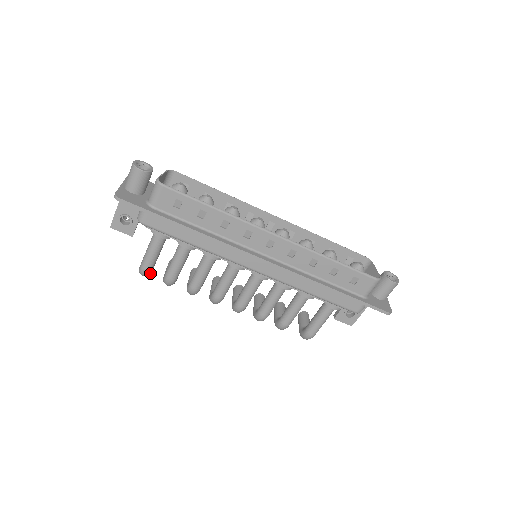
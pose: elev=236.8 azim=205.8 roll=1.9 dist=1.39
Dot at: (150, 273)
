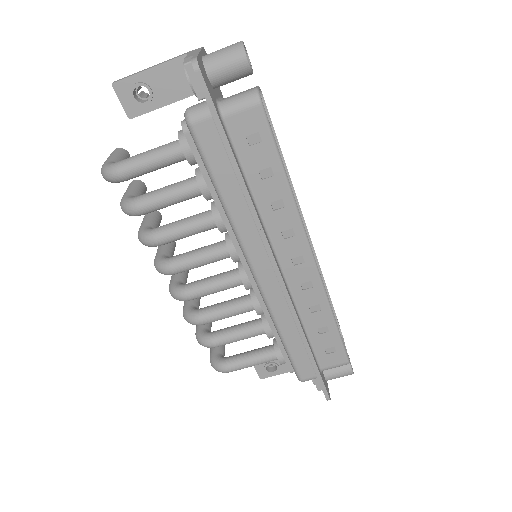
Dot at: (118, 182)
